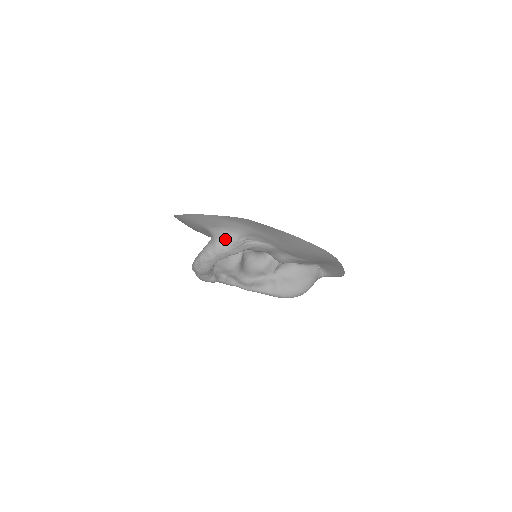
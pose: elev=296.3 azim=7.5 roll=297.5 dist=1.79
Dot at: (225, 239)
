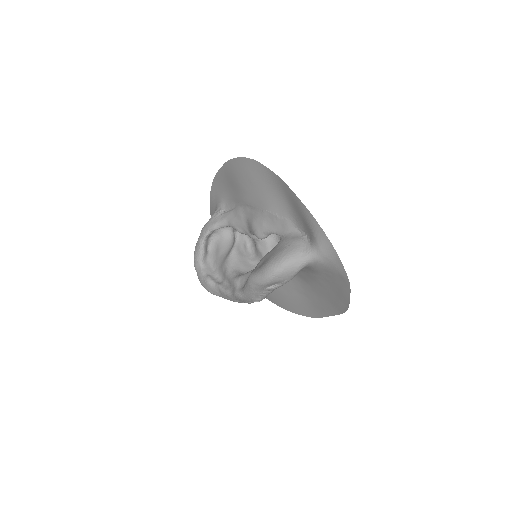
Dot at: occluded
